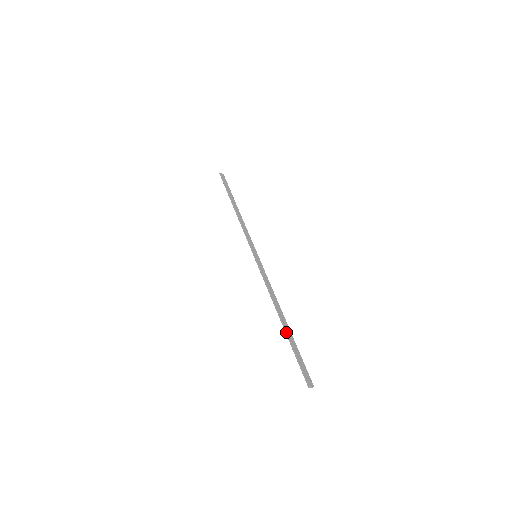
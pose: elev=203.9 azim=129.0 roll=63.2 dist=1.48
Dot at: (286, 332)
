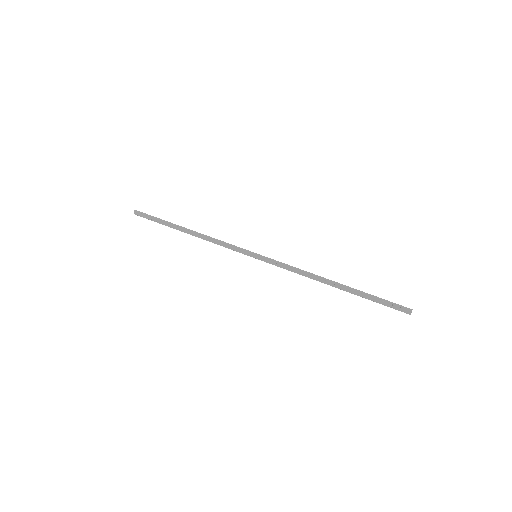
Dot at: (353, 288)
